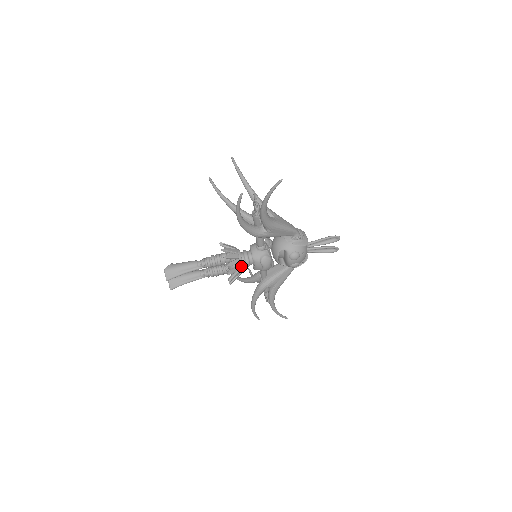
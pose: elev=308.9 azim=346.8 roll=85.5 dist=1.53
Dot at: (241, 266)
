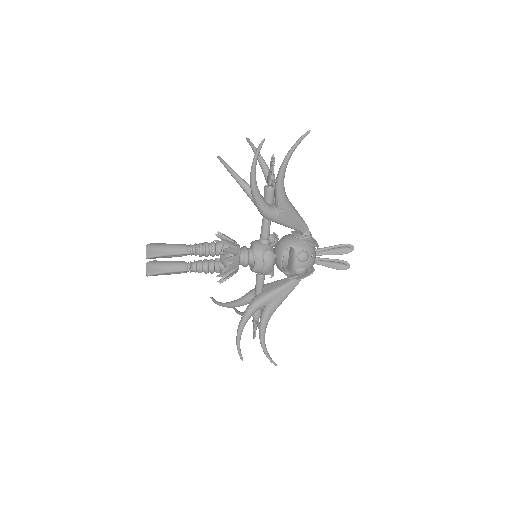
Dot at: occluded
